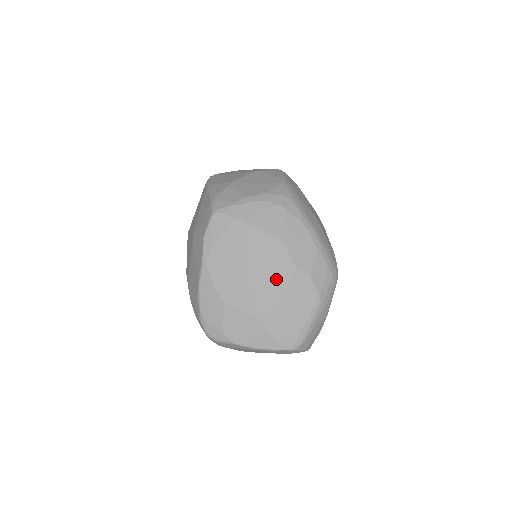
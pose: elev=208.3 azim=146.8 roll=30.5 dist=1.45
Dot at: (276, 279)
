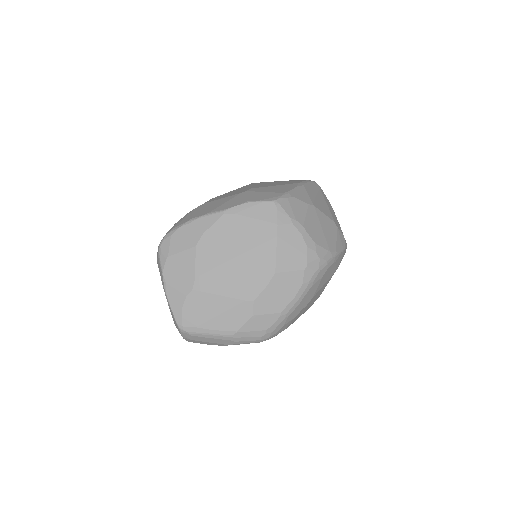
Dot at: (236, 285)
